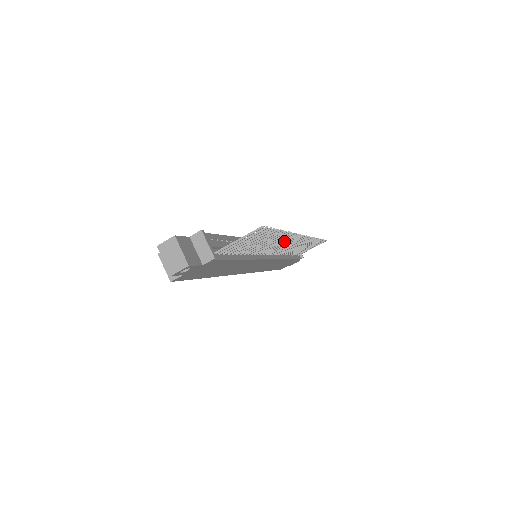
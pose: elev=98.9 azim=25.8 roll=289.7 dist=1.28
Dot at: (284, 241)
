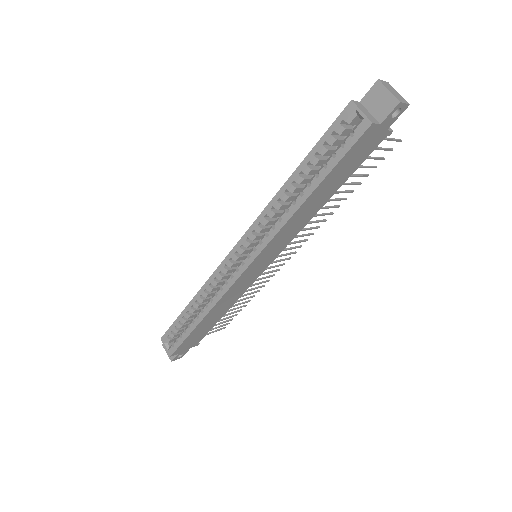
Dot at: (304, 234)
